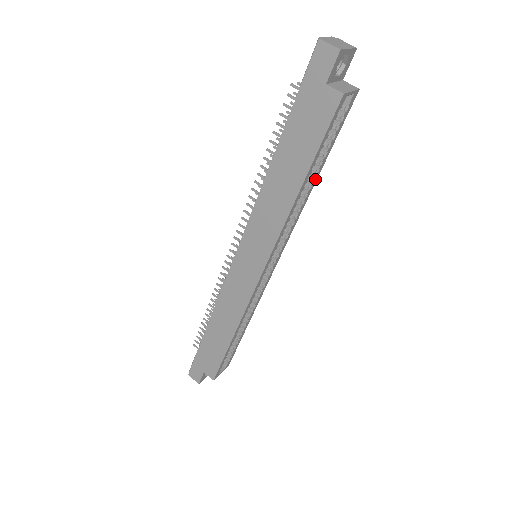
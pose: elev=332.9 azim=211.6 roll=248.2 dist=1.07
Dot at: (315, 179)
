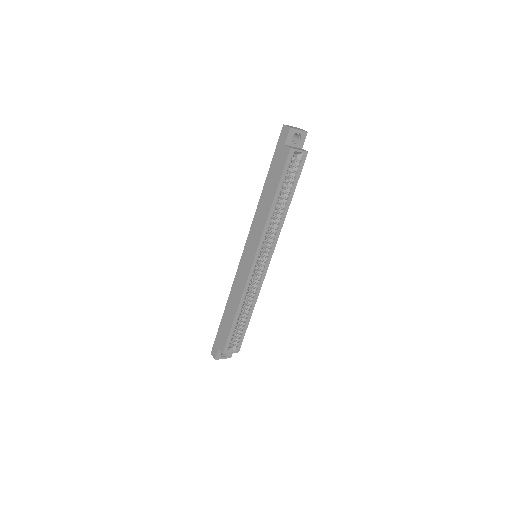
Dot at: (288, 204)
